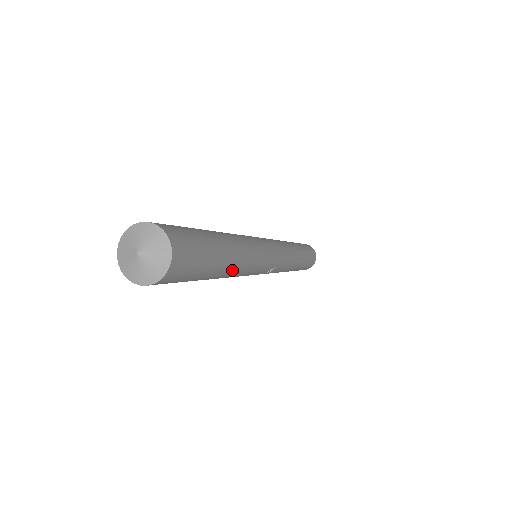
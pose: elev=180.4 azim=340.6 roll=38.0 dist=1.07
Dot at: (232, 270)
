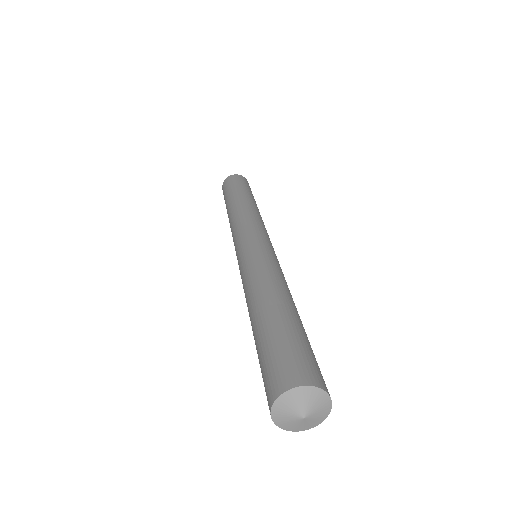
Dot at: occluded
